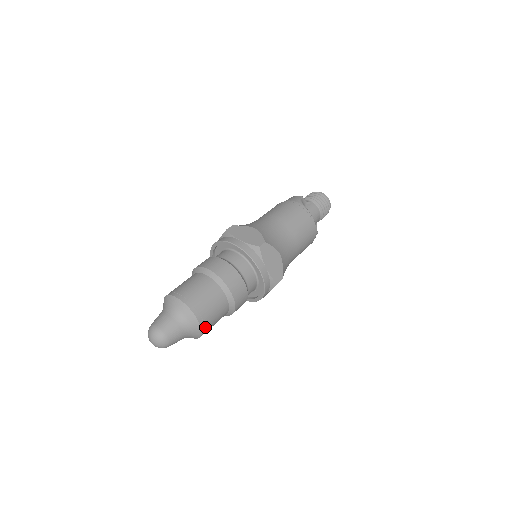
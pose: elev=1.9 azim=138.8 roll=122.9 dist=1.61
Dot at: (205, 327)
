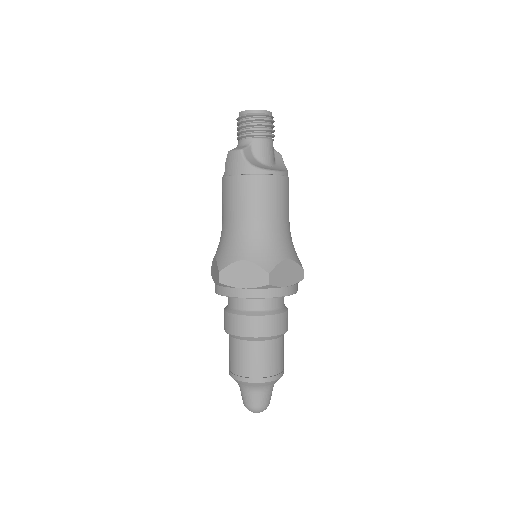
Dot at: (283, 370)
